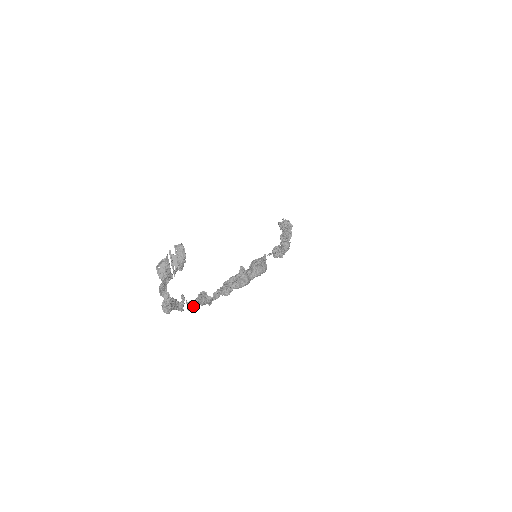
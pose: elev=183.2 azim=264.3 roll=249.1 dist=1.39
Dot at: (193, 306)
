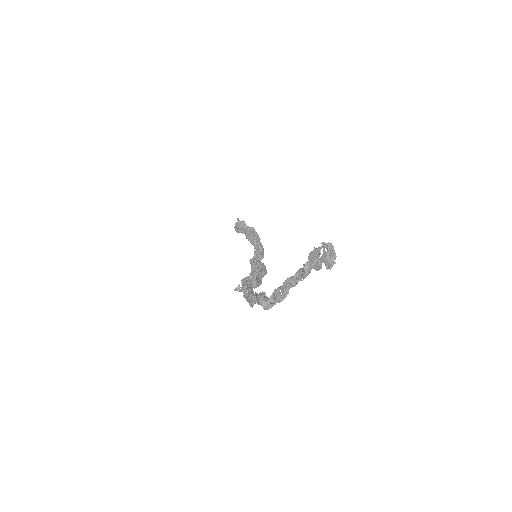
Dot at: occluded
